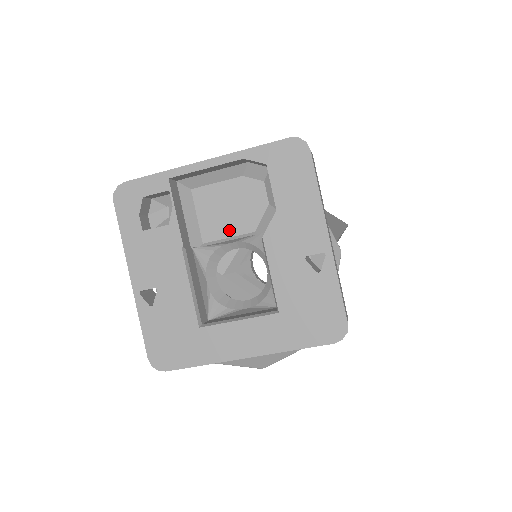
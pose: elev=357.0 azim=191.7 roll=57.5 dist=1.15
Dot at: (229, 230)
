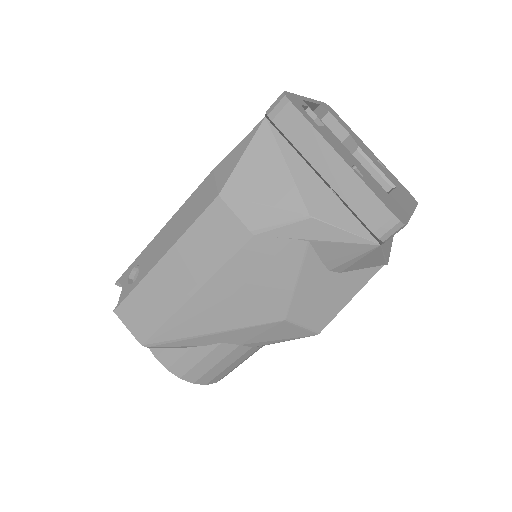
Dot at: occluded
